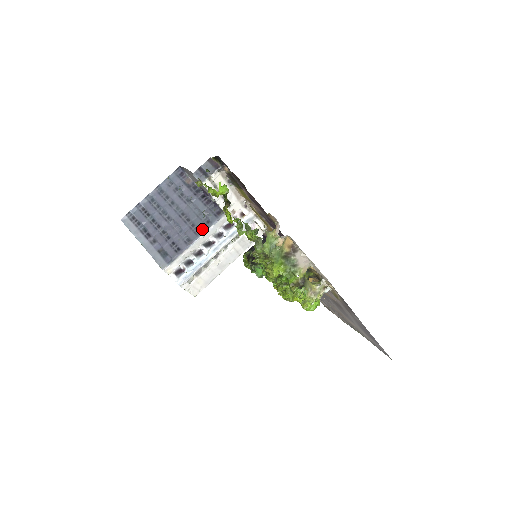
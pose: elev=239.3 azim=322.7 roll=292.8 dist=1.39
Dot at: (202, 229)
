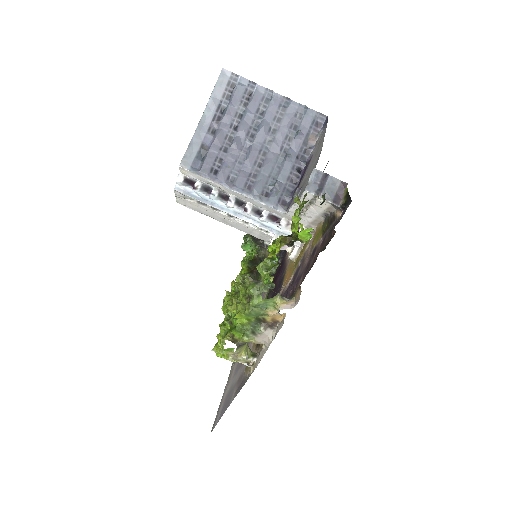
Dot at: (254, 191)
